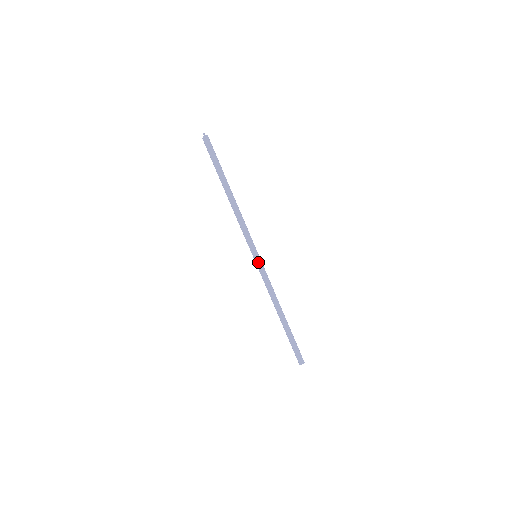
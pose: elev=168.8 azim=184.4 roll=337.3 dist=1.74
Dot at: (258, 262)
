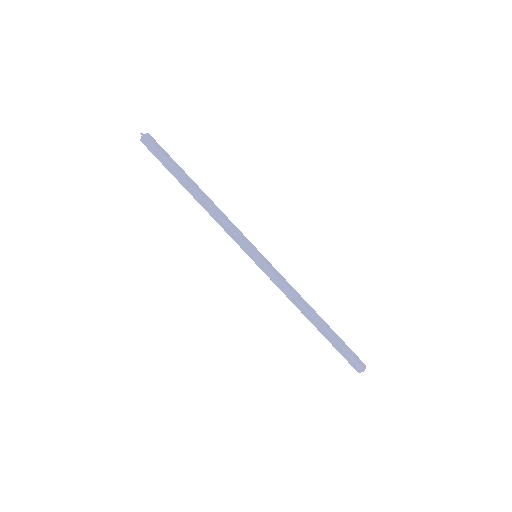
Dot at: (263, 260)
